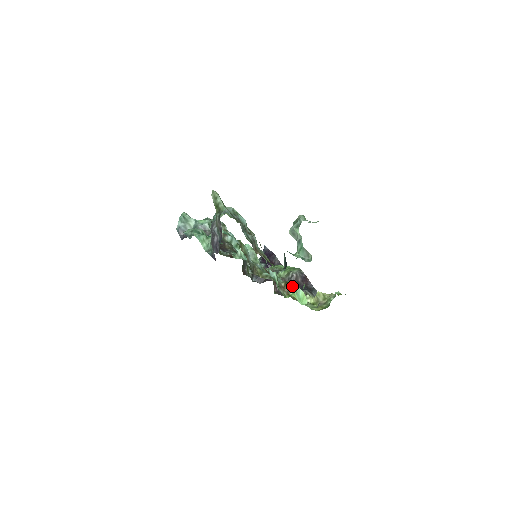
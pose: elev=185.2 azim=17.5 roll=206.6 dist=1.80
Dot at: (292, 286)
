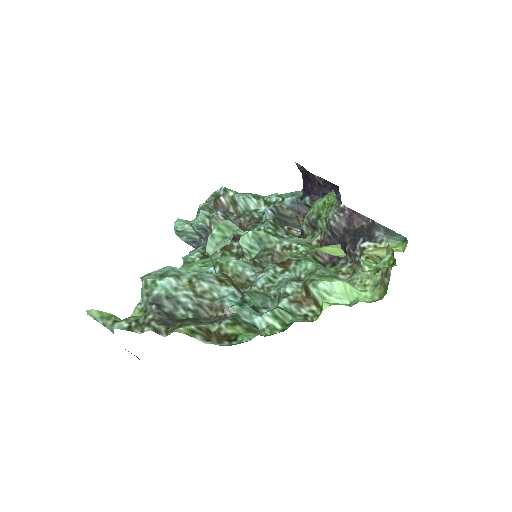
Dot at: (313, 293)
